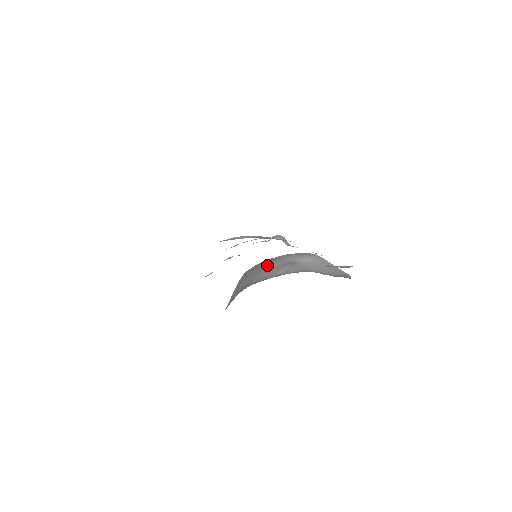
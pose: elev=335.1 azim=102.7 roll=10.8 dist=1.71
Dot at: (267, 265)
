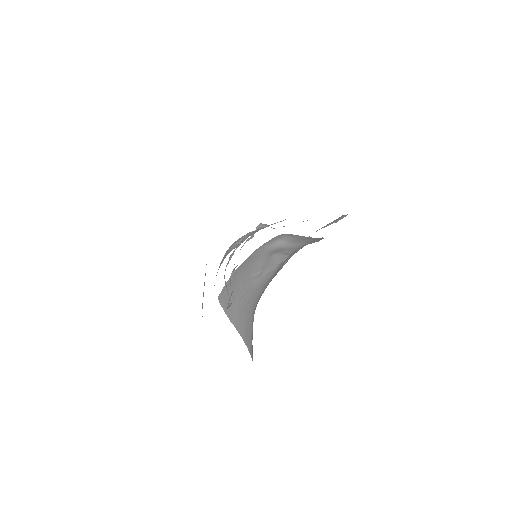
Dot at: (249, 270)
